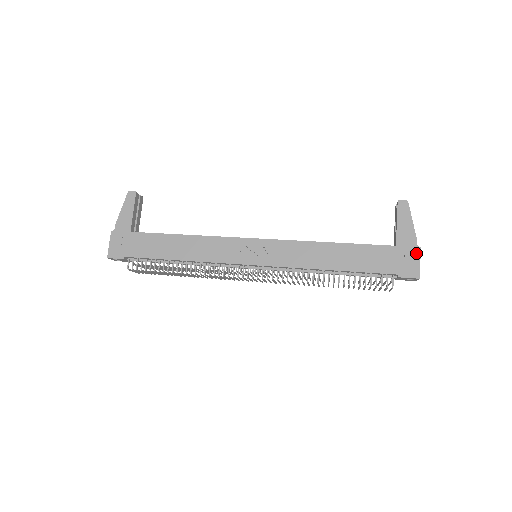
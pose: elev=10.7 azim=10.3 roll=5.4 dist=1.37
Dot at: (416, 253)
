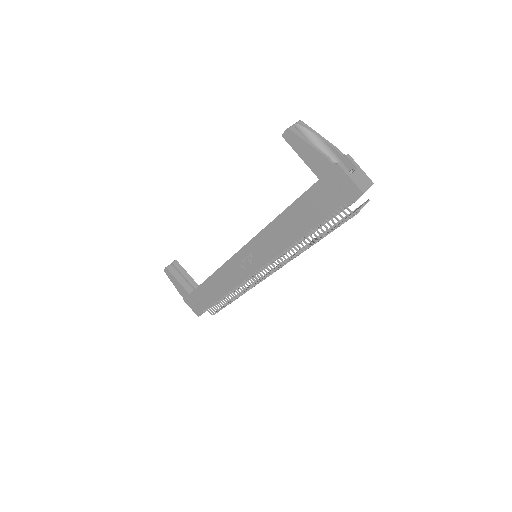
Dot at: (339, 172)
